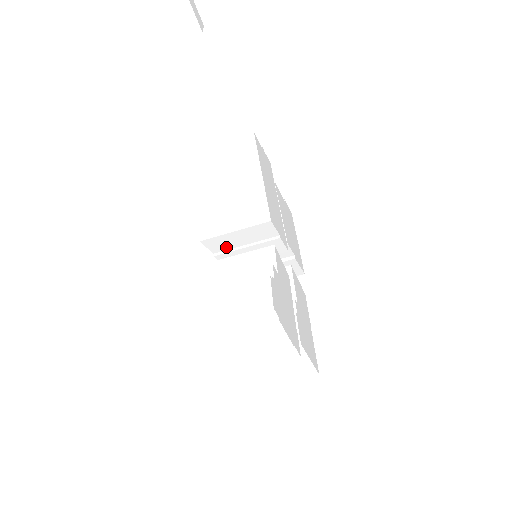
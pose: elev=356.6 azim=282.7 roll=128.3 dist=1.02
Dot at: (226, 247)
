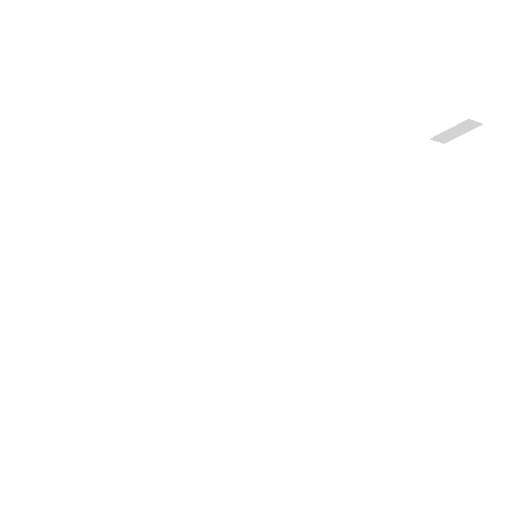
Dot at: occluded
